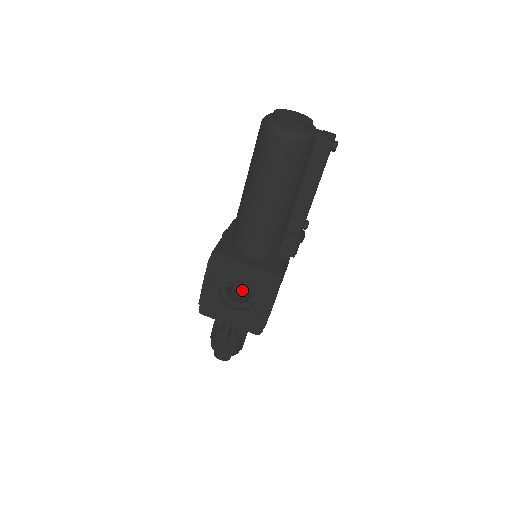
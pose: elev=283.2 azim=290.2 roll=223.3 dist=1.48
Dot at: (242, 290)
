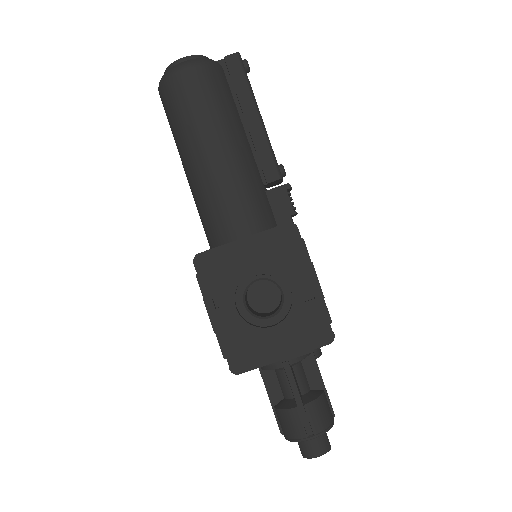
Dot at: (269, 307)
